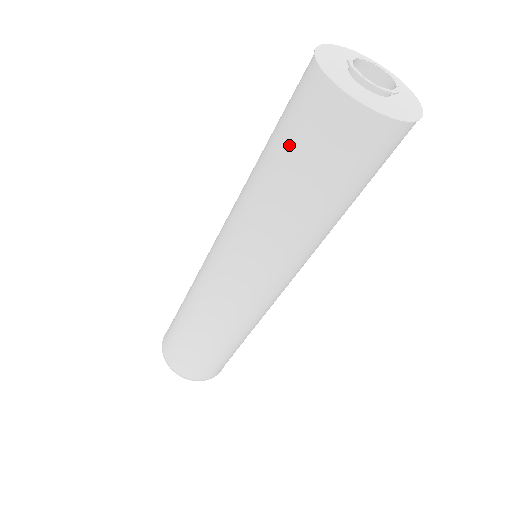
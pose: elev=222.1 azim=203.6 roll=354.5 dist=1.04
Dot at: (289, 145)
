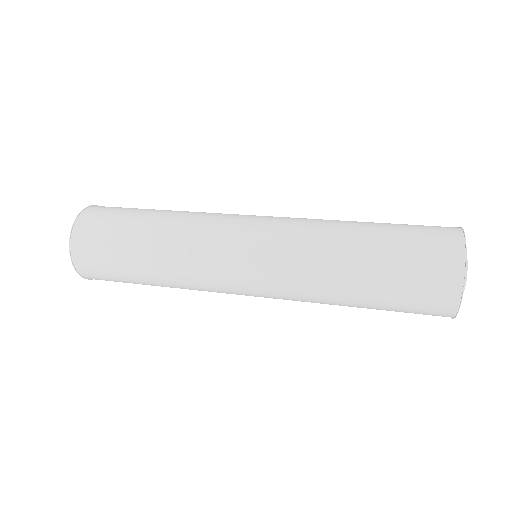
Dot at: (393, 308)
